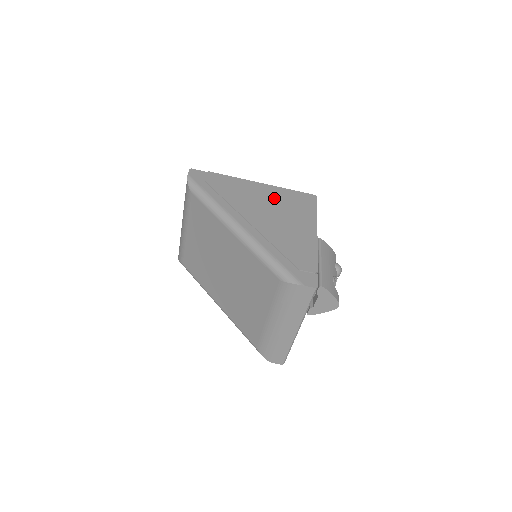
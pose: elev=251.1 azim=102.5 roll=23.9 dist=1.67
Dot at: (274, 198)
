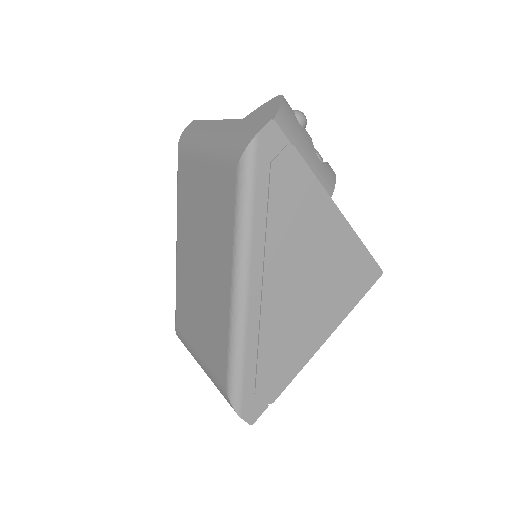
Dot at: (331, 255)
